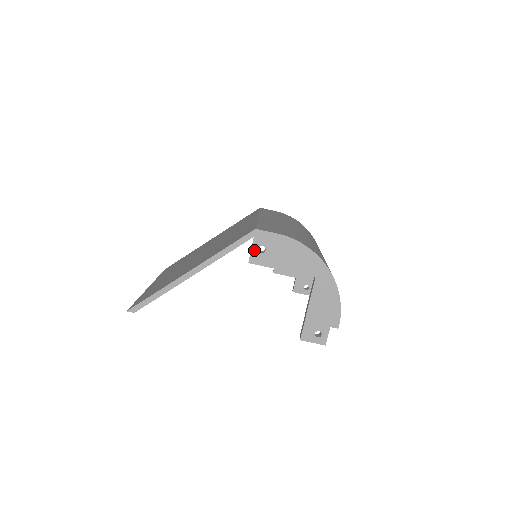
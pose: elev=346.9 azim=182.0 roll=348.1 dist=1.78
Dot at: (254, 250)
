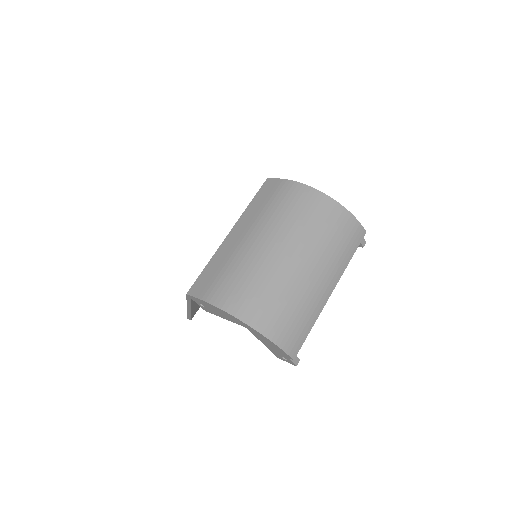
Dot at: (199, 305)
